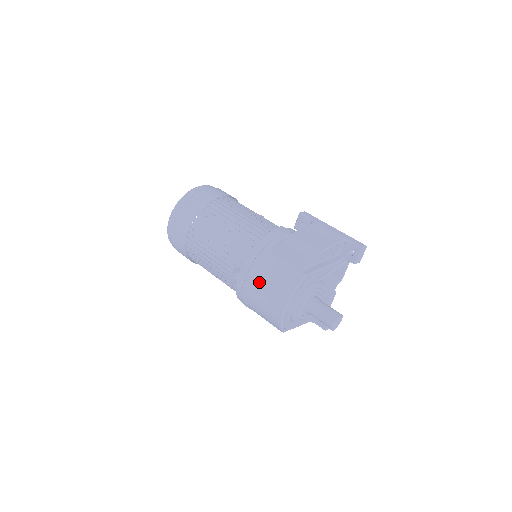
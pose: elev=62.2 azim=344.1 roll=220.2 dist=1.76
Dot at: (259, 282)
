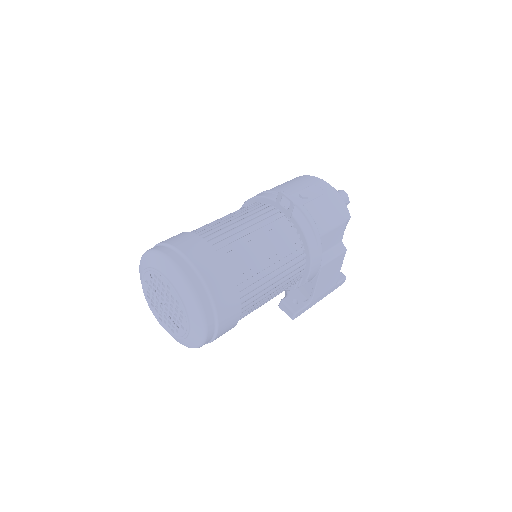
Dot at: (297, 191)
